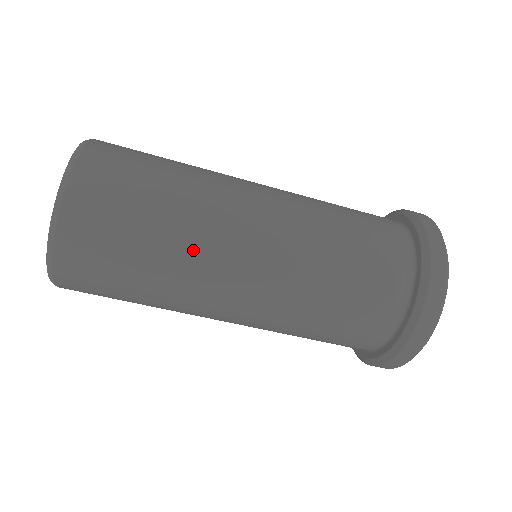
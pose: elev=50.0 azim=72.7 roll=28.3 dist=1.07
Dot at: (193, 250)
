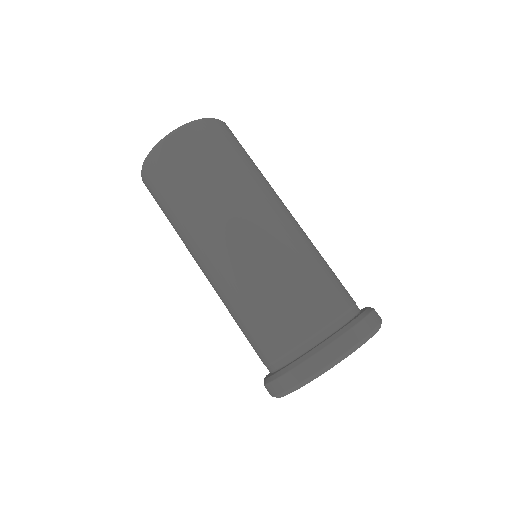
Dot at: (261, 183)
